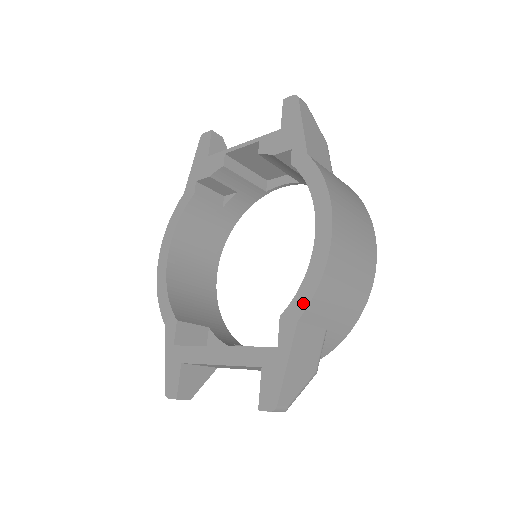
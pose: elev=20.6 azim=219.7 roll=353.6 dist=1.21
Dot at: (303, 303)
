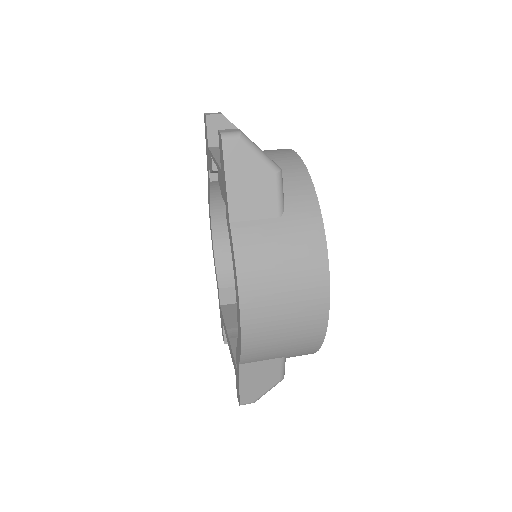
Dot at: (238, 356)
